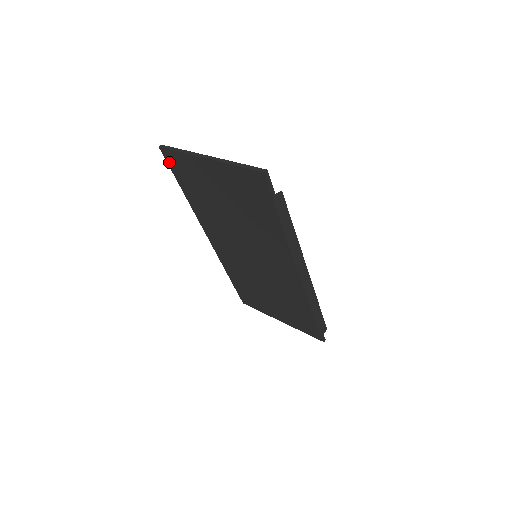
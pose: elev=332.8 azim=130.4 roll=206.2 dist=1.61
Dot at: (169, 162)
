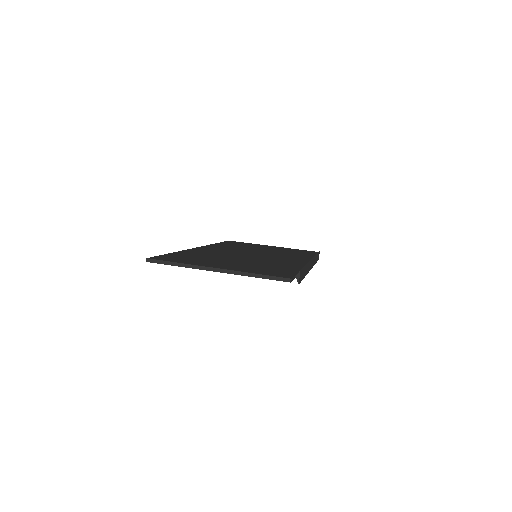
Dot at: occluded
